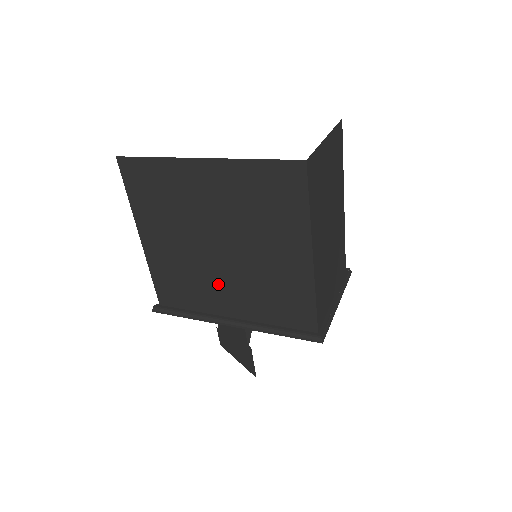
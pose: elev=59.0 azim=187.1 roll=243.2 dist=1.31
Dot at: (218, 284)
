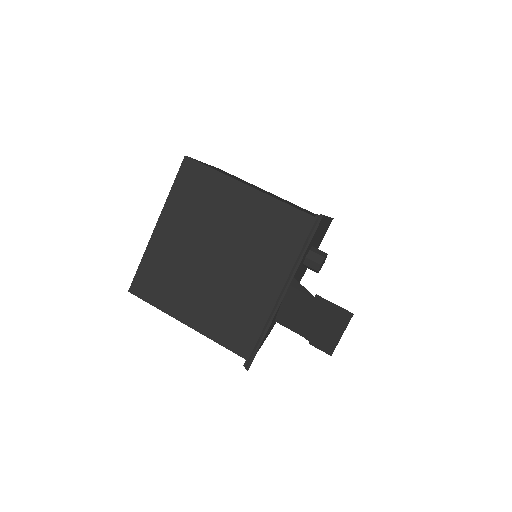
Dot at: (245, 281)
